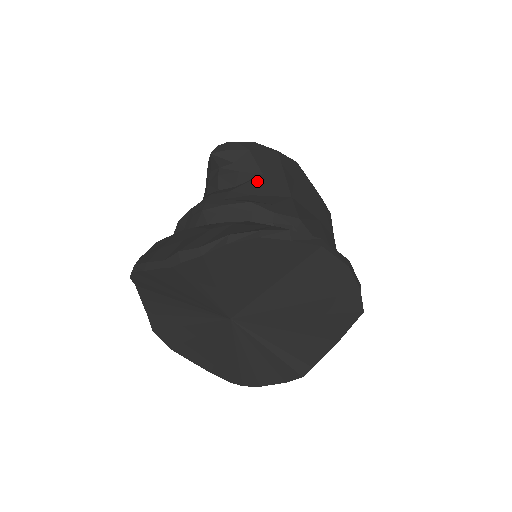
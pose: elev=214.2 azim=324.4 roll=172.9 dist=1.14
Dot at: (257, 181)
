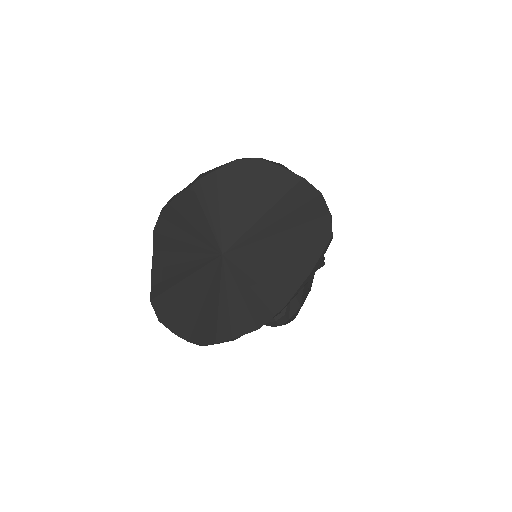
Dot at: occluded
